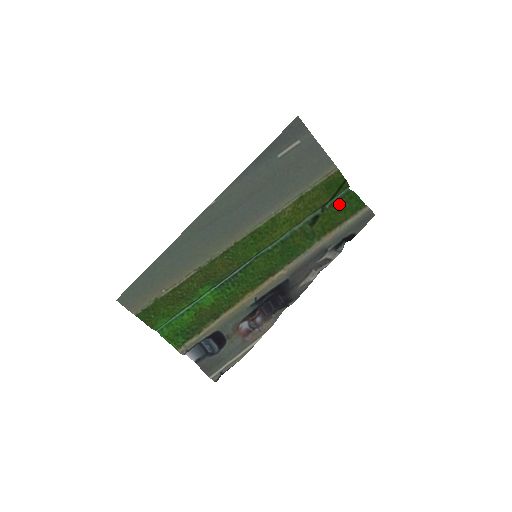
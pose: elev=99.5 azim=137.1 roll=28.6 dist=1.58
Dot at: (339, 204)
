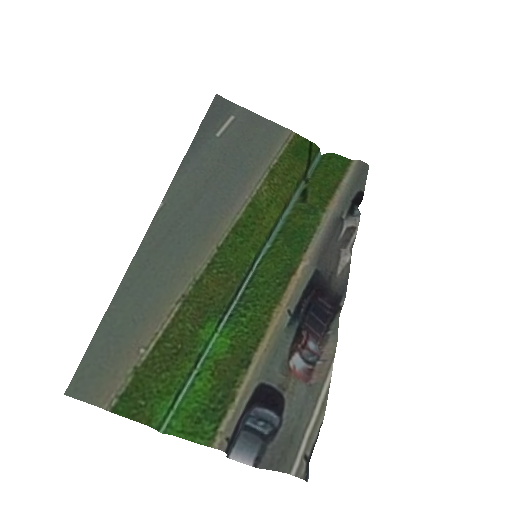
Dot at: (321, 170)
